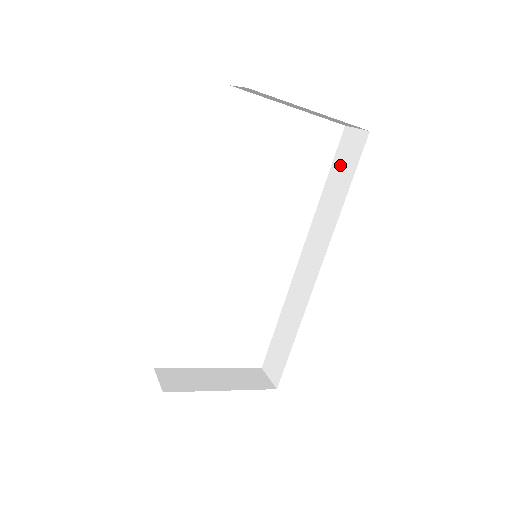
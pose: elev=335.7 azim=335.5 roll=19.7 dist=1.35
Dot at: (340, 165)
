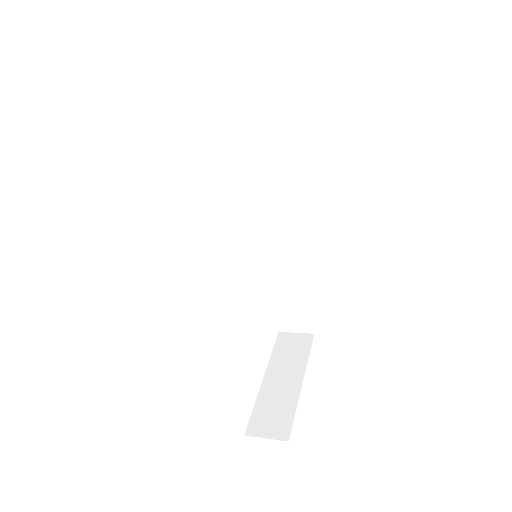
Dot at: (247, 100)
